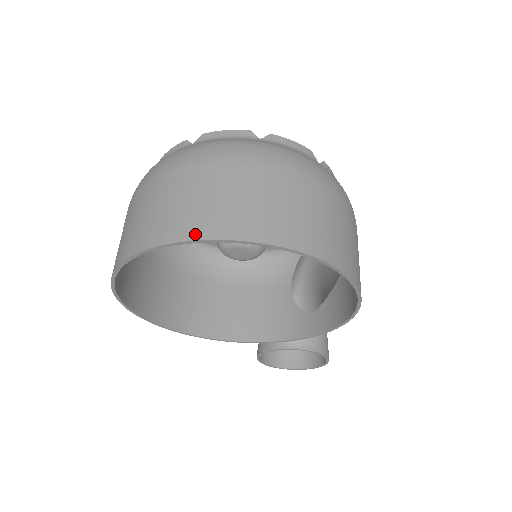
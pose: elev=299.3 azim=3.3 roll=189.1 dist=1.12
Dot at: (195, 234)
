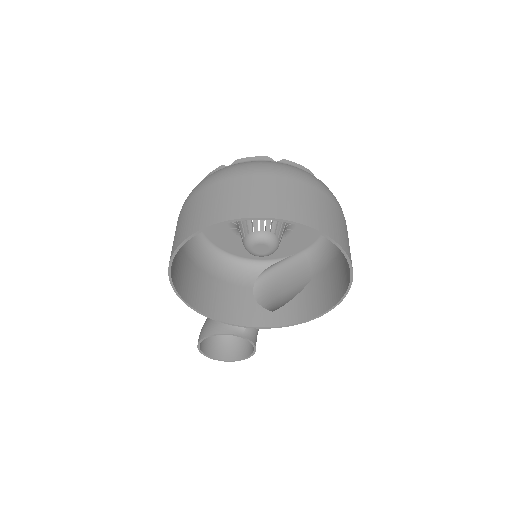
Dot at: (304, 221)
